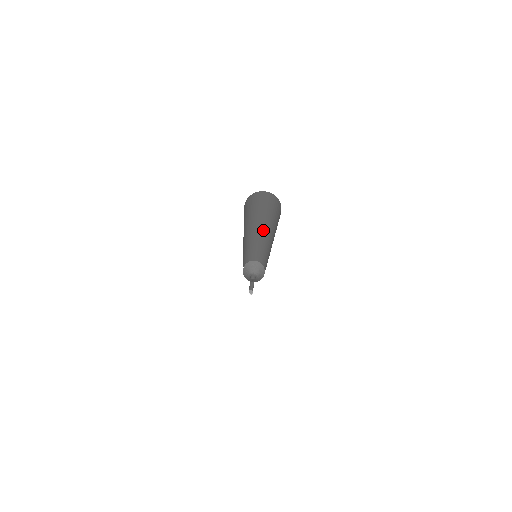
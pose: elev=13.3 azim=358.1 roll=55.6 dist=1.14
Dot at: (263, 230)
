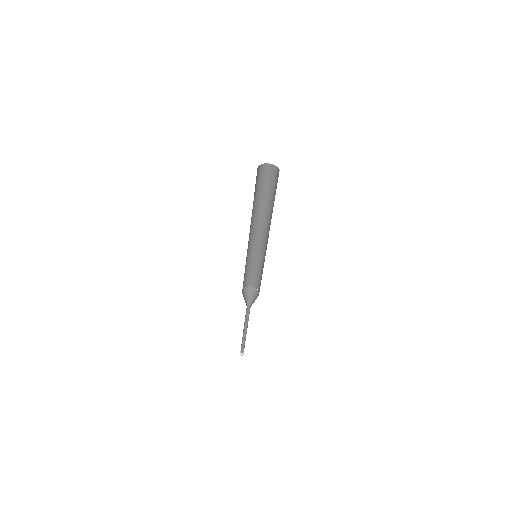
Dot at: (258, 223)
